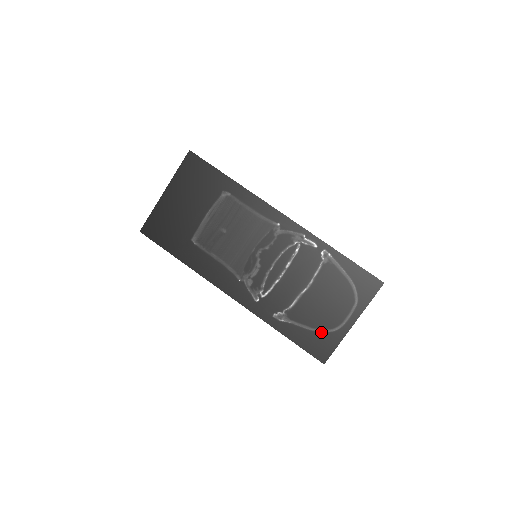
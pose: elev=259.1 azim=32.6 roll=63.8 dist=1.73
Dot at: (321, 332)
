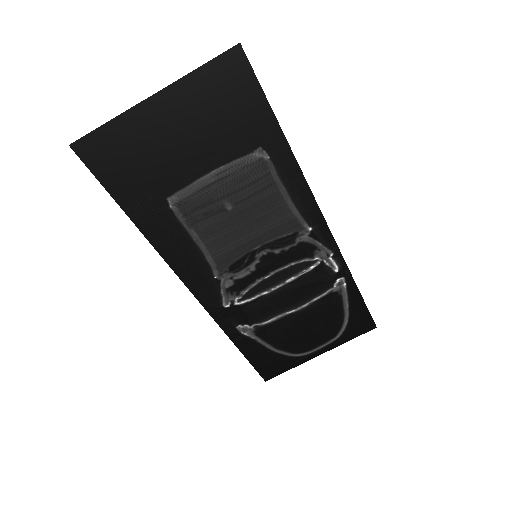
Dot at: (282, 354)
